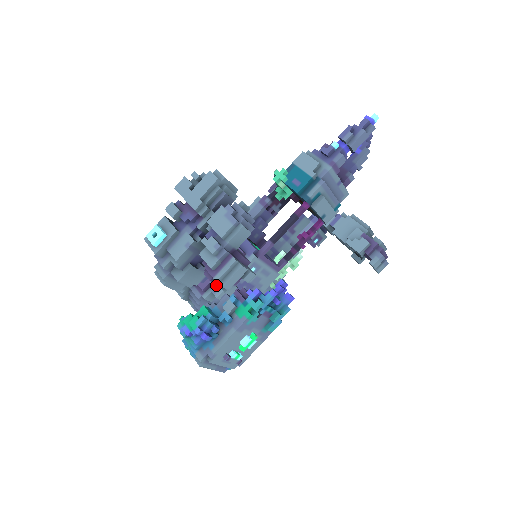
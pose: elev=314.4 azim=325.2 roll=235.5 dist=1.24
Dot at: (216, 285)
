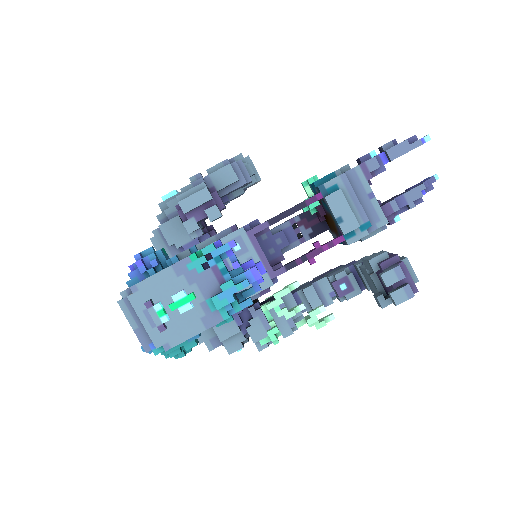
Dot at: (178, 211)
